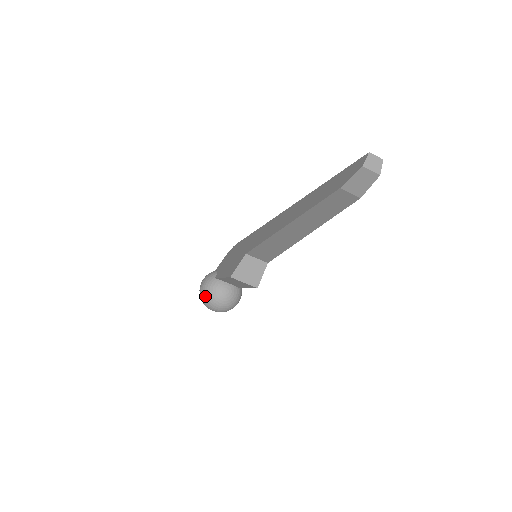
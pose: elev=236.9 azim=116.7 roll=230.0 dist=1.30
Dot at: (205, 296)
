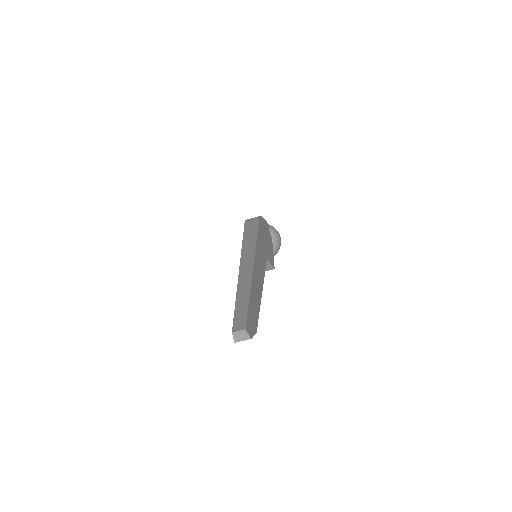
Dot at: occluded
